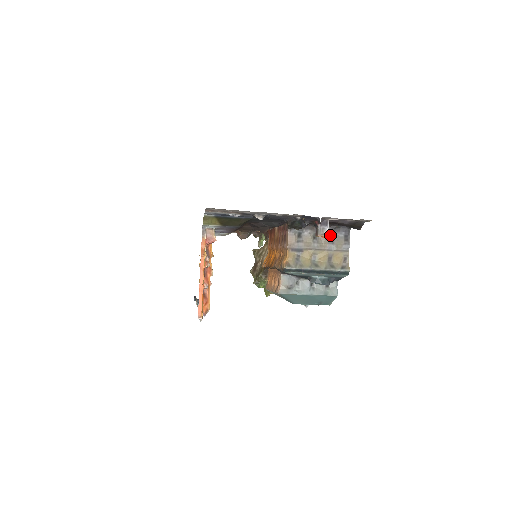
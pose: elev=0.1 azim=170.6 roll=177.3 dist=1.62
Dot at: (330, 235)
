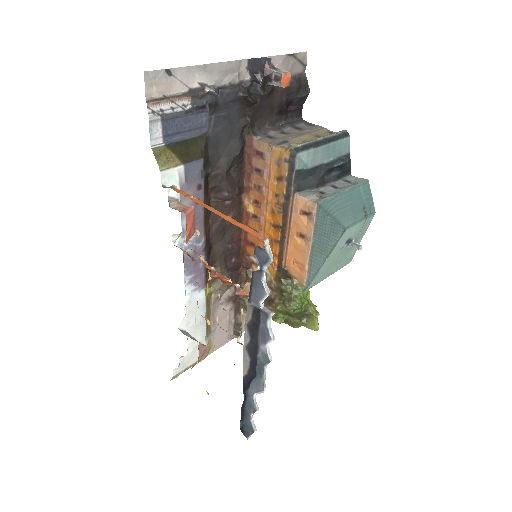
Dot at: (294, 128)
